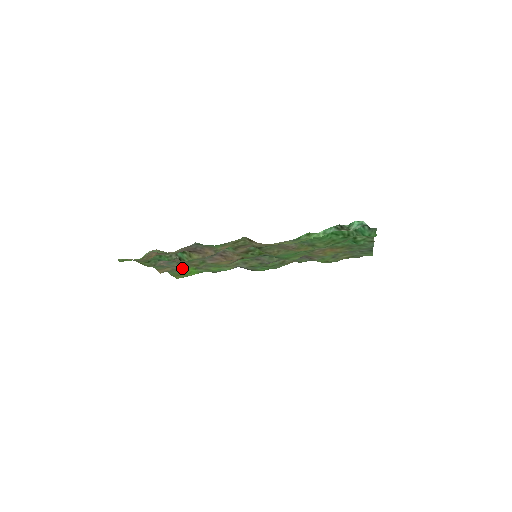
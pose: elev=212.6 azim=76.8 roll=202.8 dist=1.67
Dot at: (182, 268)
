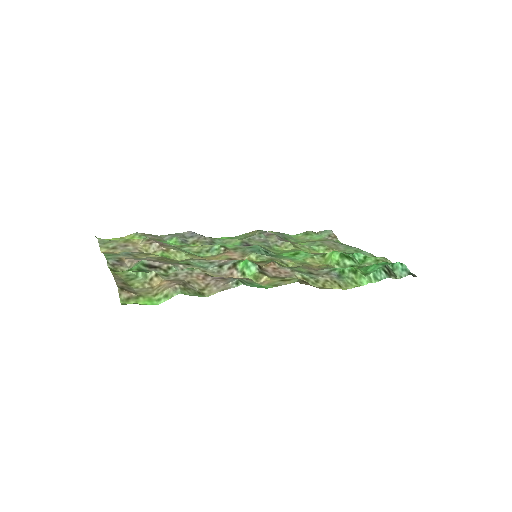
Dot at: (143, 252)
